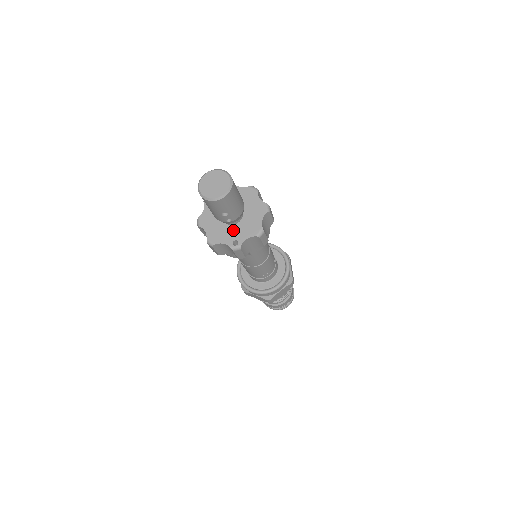
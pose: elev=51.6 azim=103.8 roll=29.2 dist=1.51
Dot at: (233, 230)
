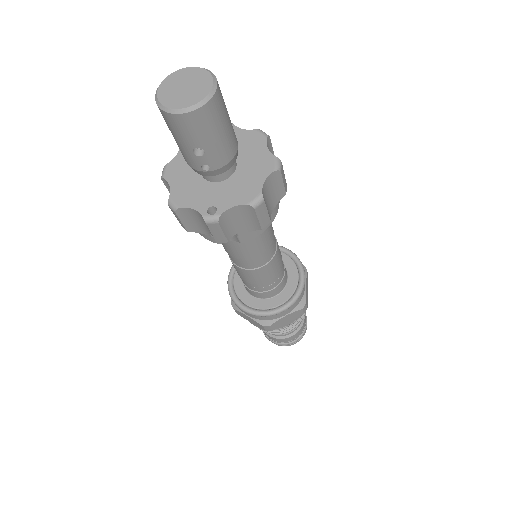
Dot at: (214, 190)
